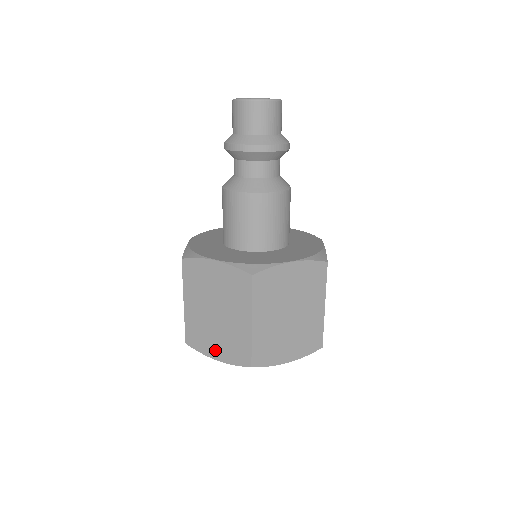
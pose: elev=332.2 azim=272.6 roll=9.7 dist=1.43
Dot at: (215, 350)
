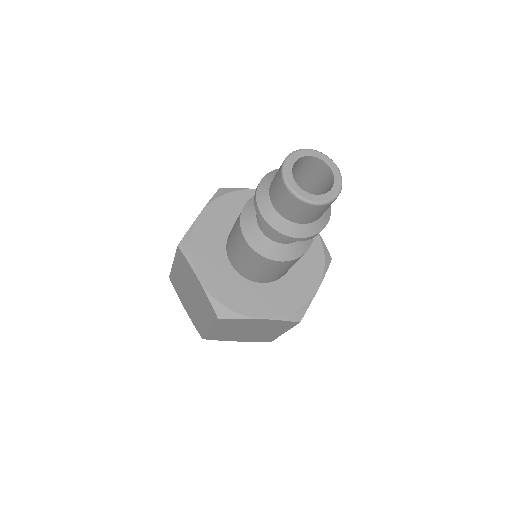
Dot at: (237, 340)
